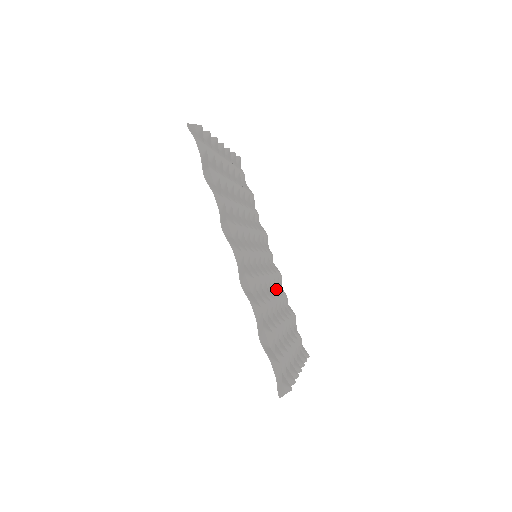
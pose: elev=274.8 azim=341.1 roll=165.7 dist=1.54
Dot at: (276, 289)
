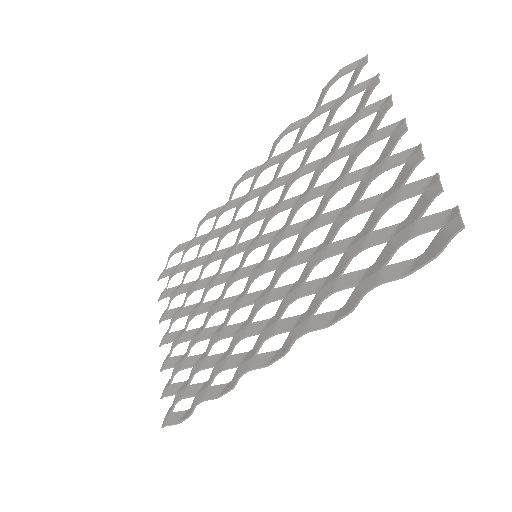
Dot at: (218, 245)
